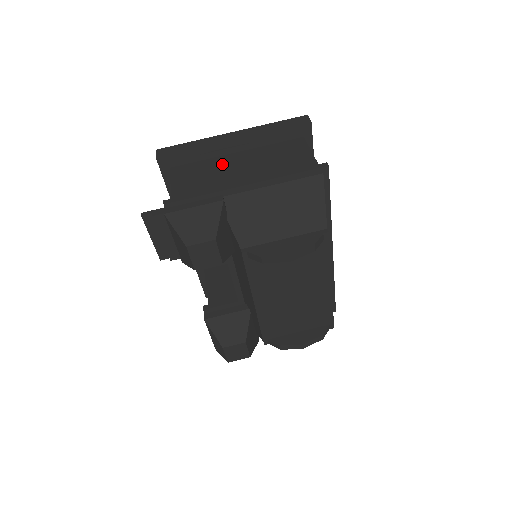
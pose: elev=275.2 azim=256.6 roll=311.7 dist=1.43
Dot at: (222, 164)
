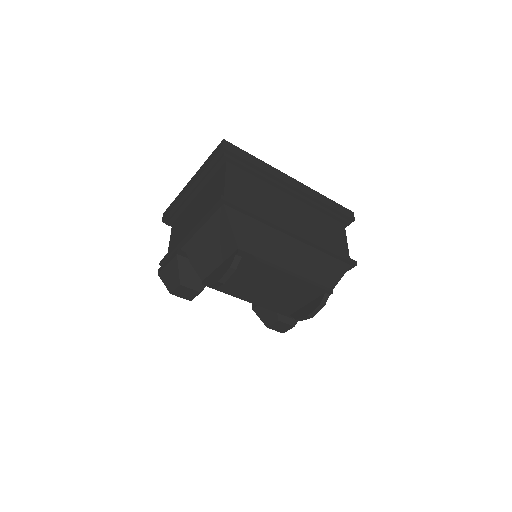
Dot at: (189, 212)
